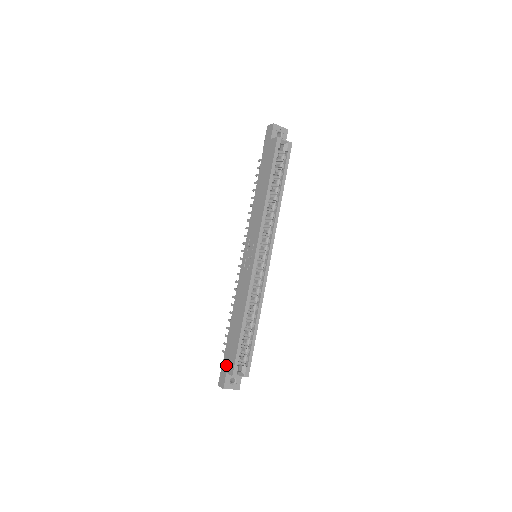
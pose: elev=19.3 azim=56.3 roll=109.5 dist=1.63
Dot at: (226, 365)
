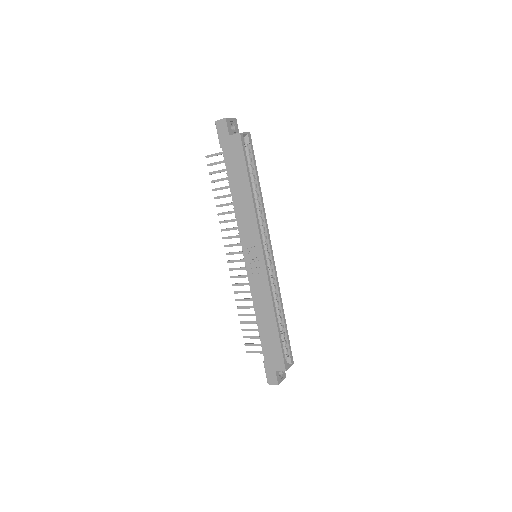
Dot at: (272, 364)
